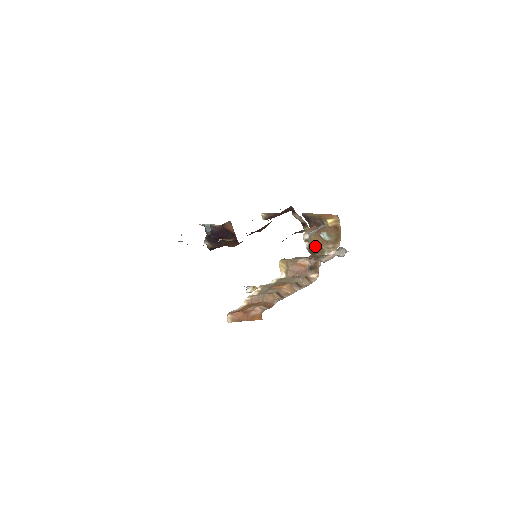
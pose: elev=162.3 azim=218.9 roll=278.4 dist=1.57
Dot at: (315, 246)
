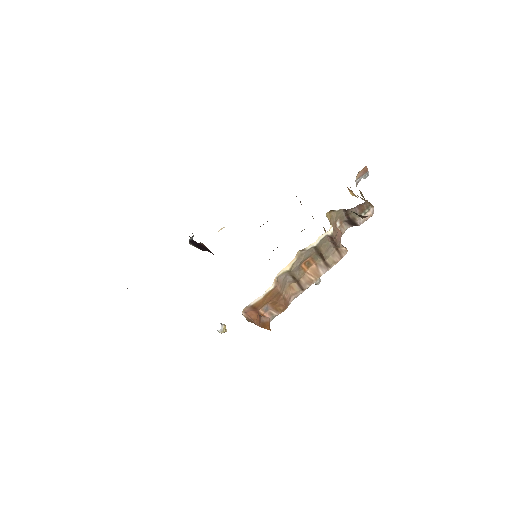
Dot at: (362, 195)
